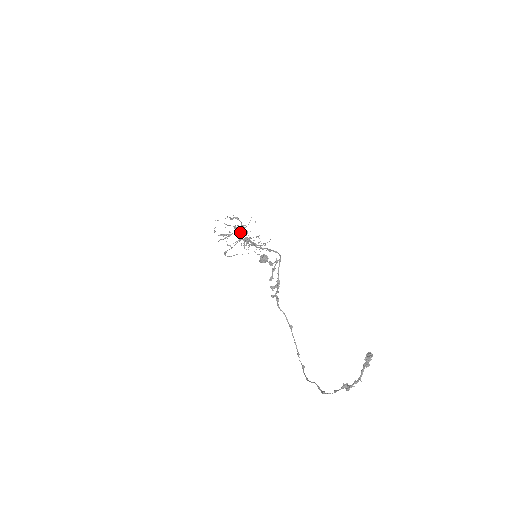
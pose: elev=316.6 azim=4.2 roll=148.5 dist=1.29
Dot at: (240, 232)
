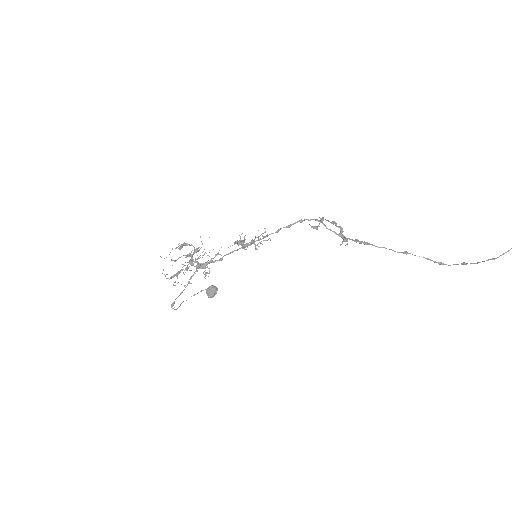
Dot at: (193, 261)
